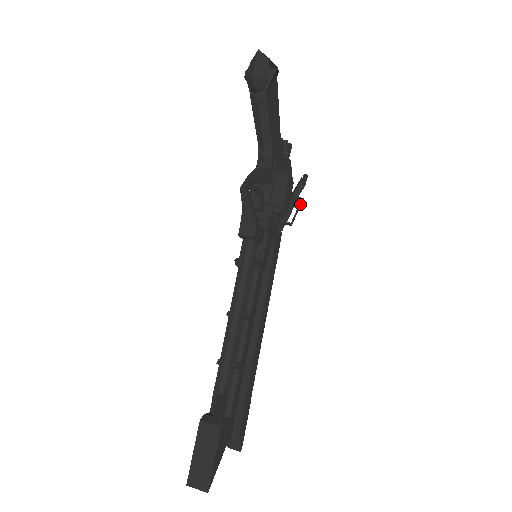
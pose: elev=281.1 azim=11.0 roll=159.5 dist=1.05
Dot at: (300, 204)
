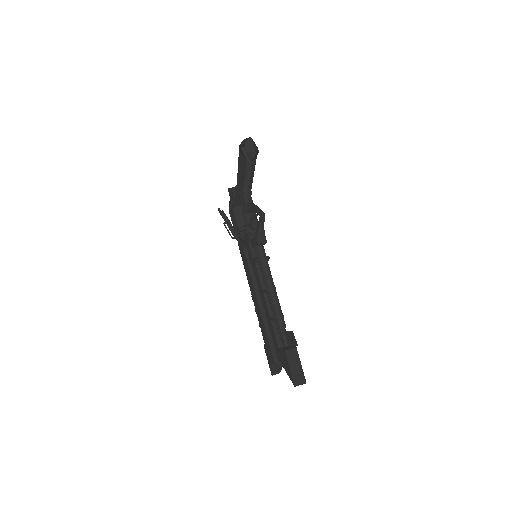
Dot at: occluded
